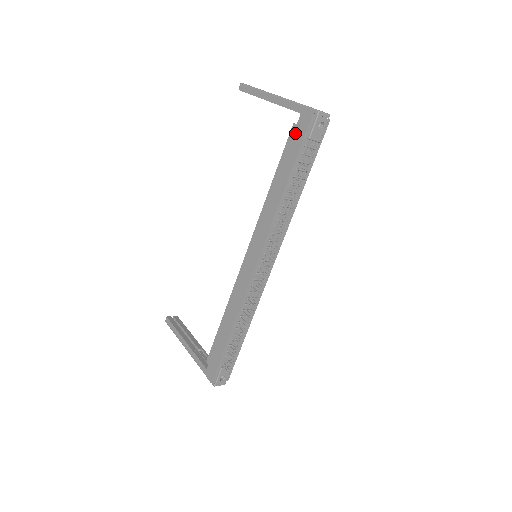
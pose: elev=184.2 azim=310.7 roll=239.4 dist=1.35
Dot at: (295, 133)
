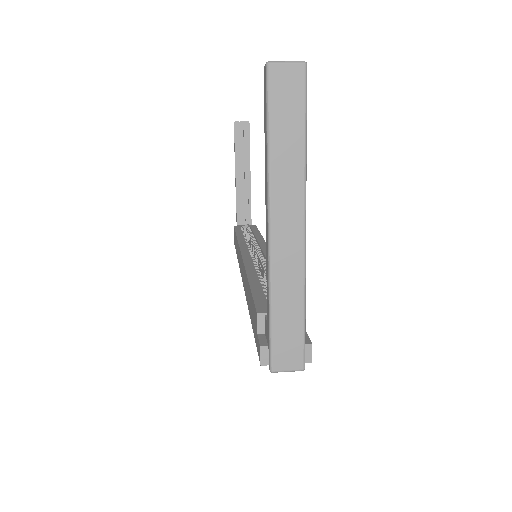
Dot at: (255, 322)
